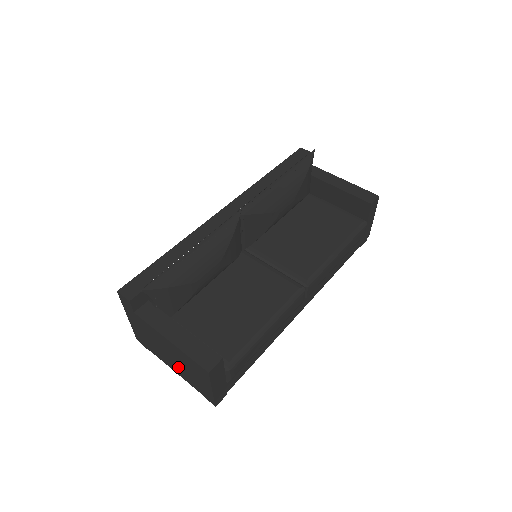
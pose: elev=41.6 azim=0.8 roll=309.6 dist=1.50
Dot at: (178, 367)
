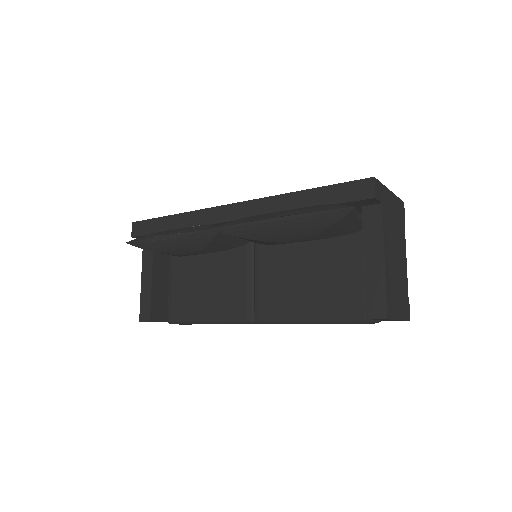
Dot at: occluded
